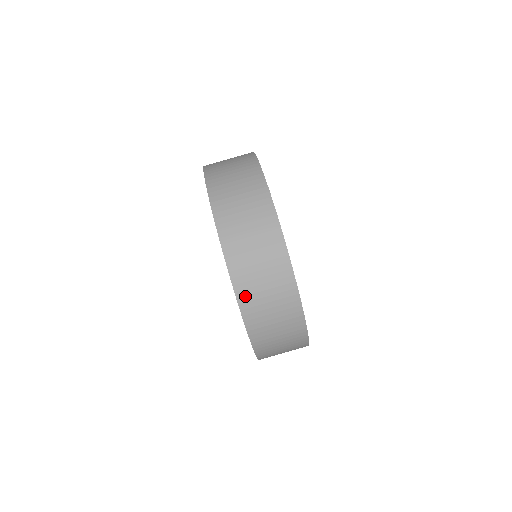
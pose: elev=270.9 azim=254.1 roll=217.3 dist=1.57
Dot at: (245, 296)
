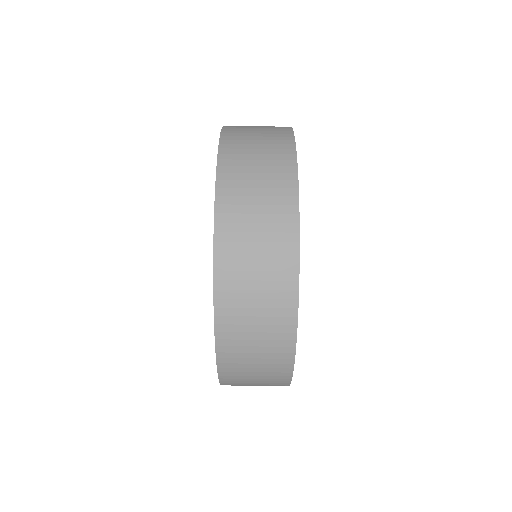
Dot at: (228, 372)
